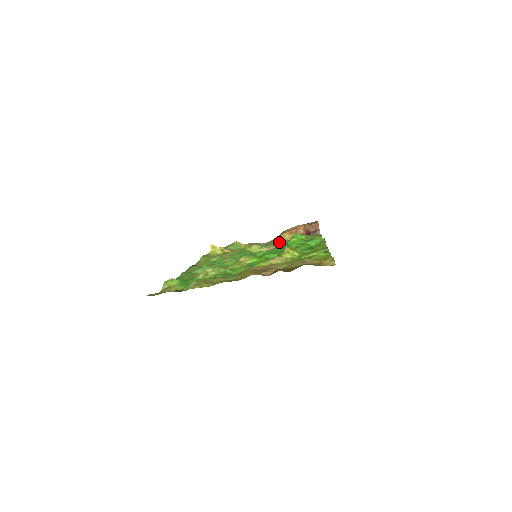
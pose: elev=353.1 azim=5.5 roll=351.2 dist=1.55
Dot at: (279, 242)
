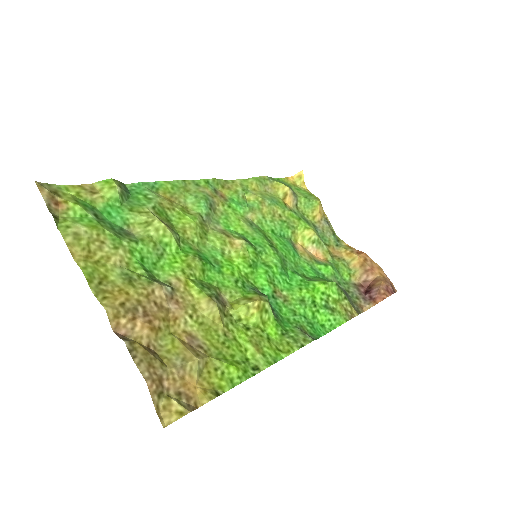
Dot at: (341, 256)
